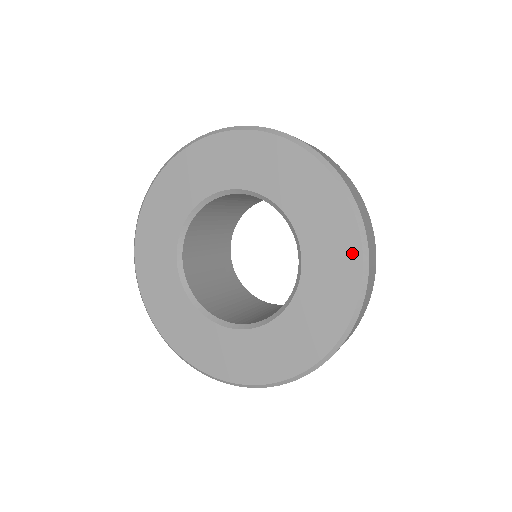
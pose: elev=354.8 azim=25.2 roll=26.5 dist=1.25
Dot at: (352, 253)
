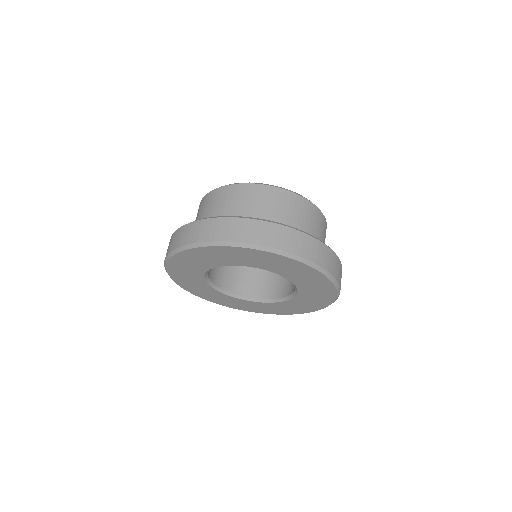
Dot at: (326, 284)
